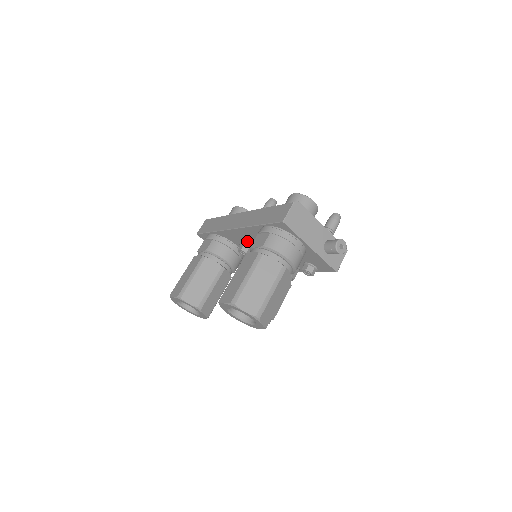
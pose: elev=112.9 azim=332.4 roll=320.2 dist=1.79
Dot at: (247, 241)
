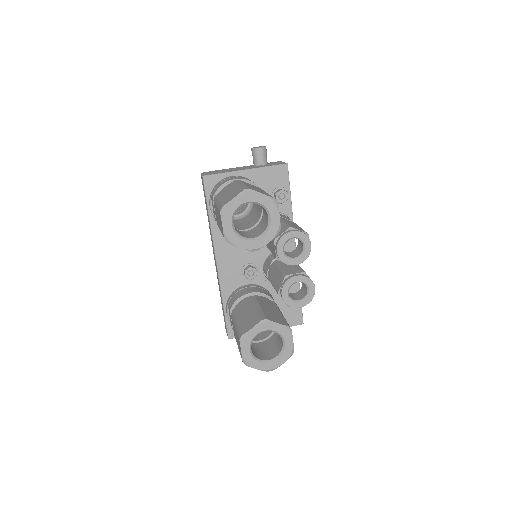
Dot at: (238, 259)
